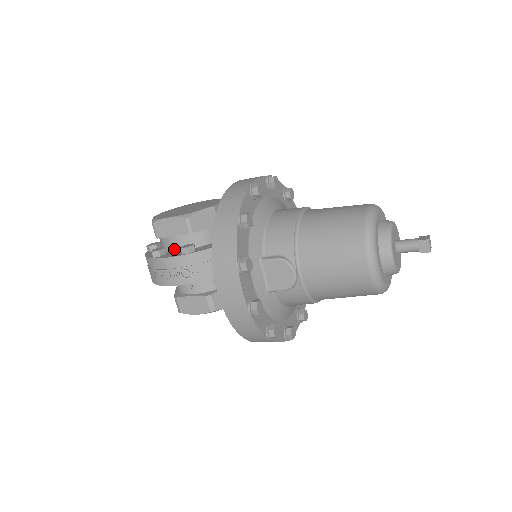
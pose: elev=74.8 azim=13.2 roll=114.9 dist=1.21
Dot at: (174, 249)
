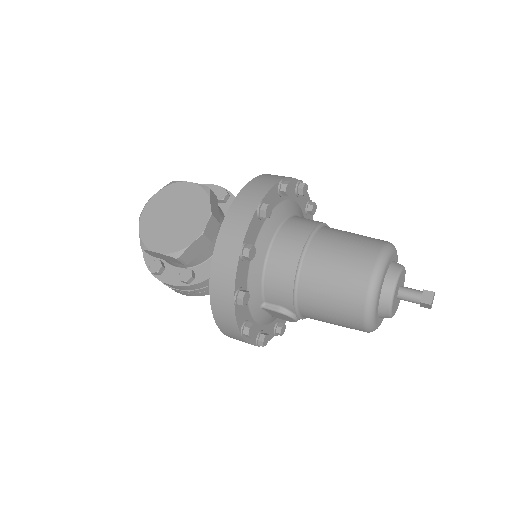
Dot at: (172, 265)
